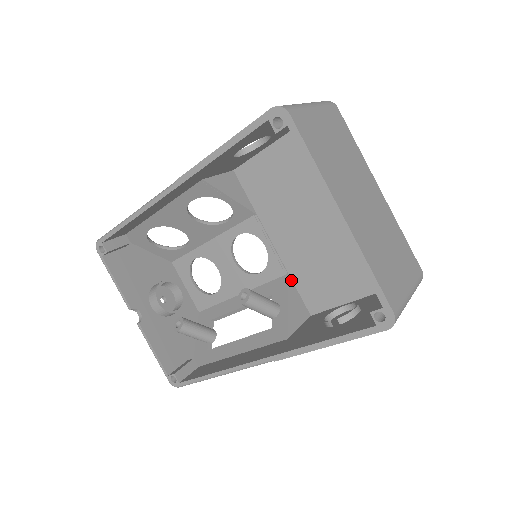
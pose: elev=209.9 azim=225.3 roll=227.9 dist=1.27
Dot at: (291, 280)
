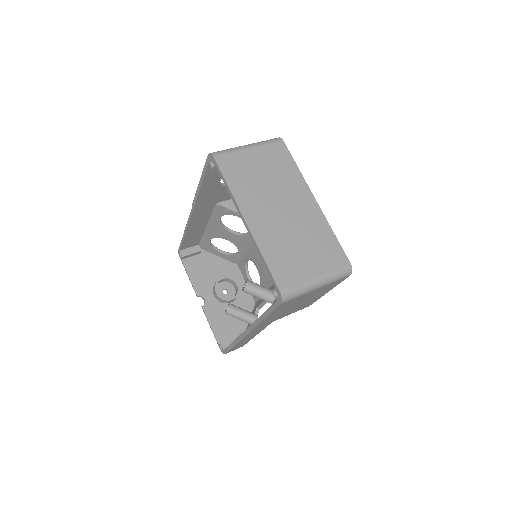
Dot at: occluded
